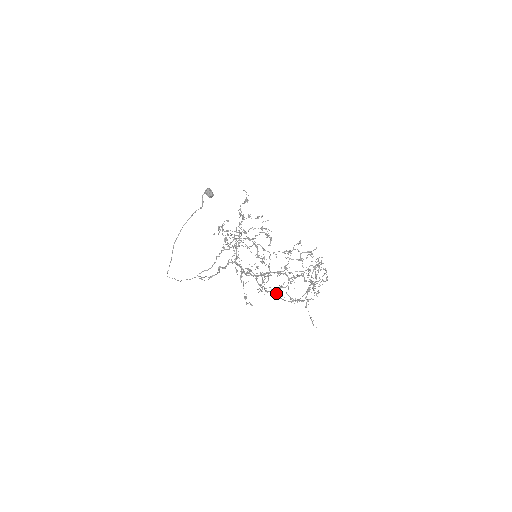
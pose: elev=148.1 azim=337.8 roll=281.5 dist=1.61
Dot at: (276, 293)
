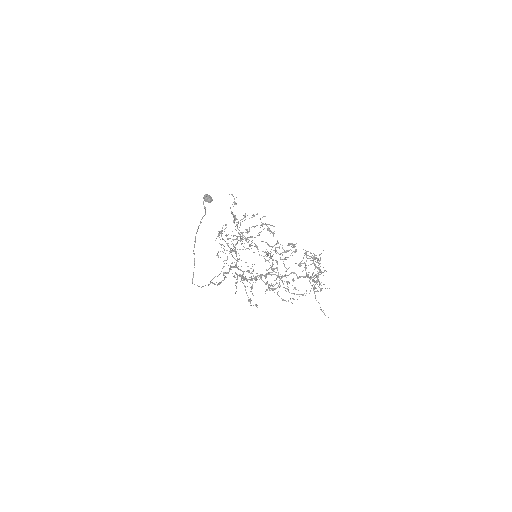
Dot at: (285, 288)
